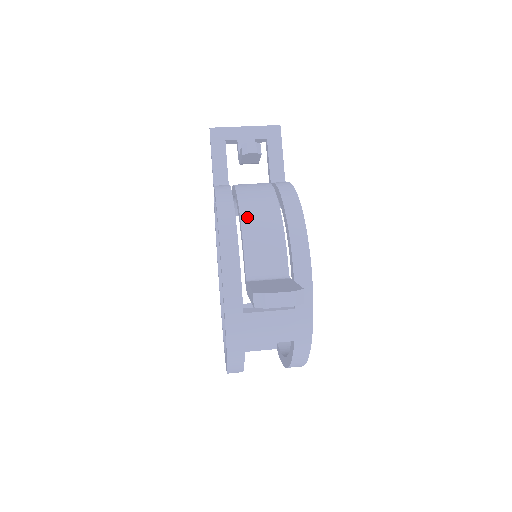
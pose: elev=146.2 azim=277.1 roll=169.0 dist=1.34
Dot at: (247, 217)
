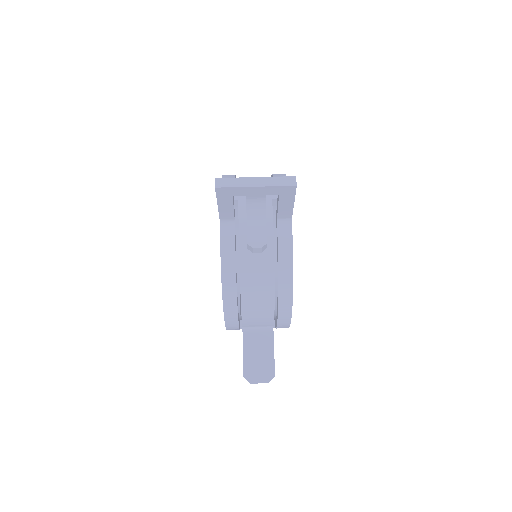
Dot at: (246, 302)
